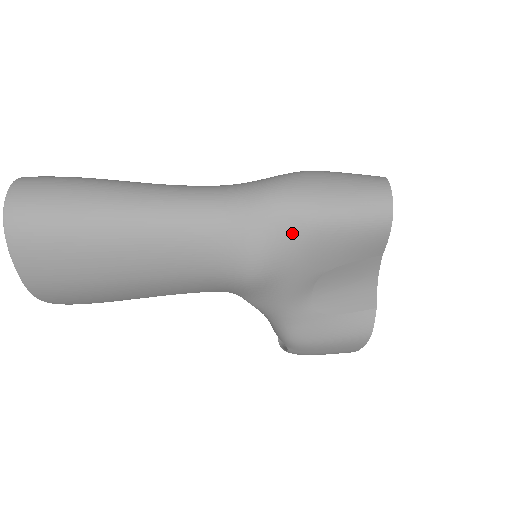
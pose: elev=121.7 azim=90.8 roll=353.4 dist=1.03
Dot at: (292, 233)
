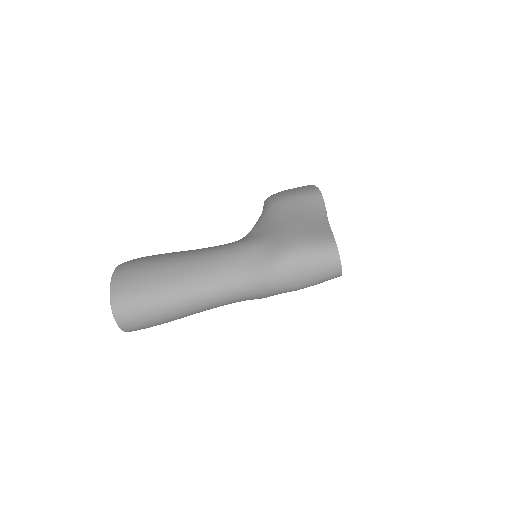
Dot at: occluded
